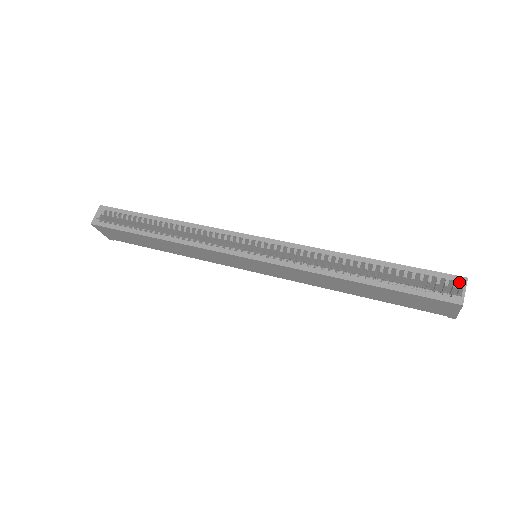
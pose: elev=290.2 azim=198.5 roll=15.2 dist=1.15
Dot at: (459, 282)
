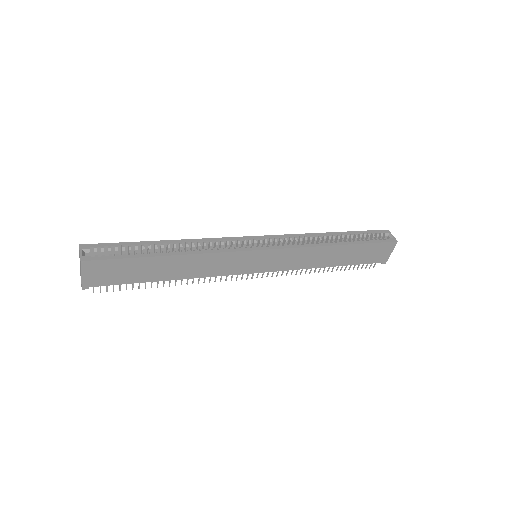
Dot at: (387, 232)
